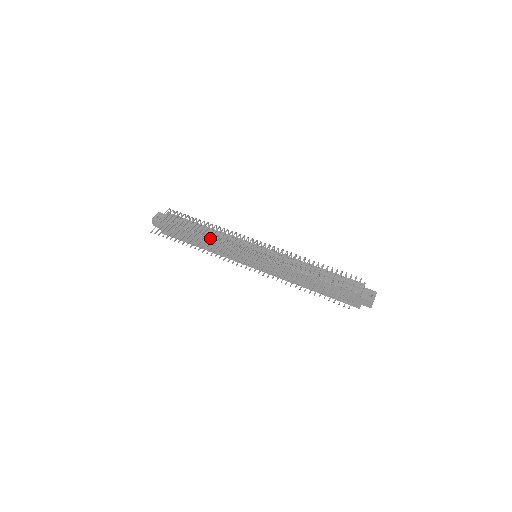
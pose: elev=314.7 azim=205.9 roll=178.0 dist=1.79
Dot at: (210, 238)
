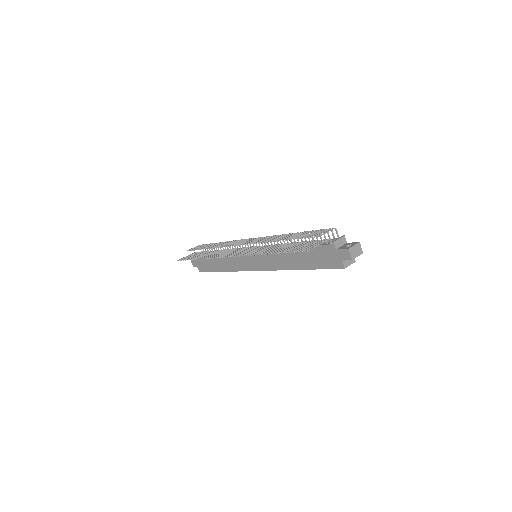
Dot at: occluded
